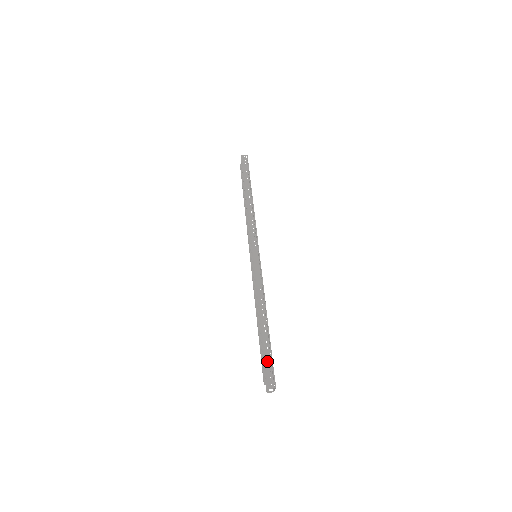
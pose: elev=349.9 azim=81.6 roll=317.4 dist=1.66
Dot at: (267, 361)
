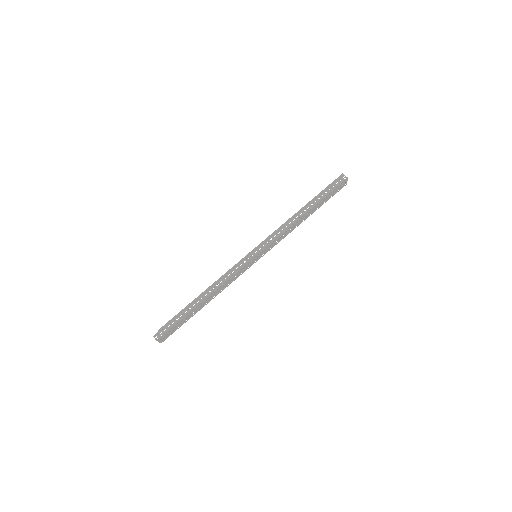
Dot at: (172, 322)
